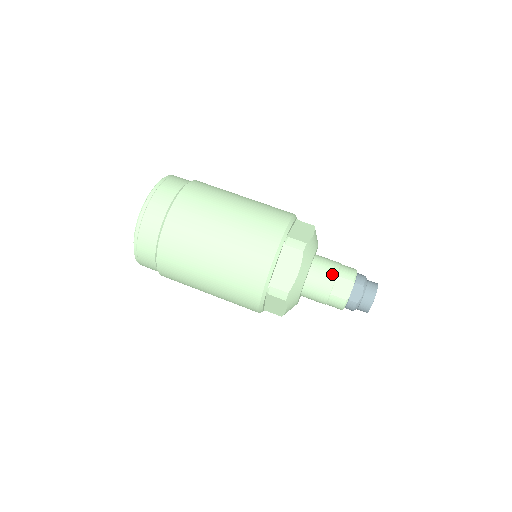
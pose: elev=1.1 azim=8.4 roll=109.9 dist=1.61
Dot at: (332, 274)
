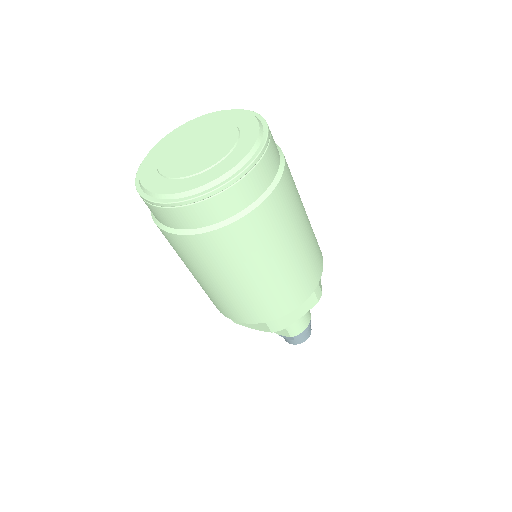
Dot at: occluded
